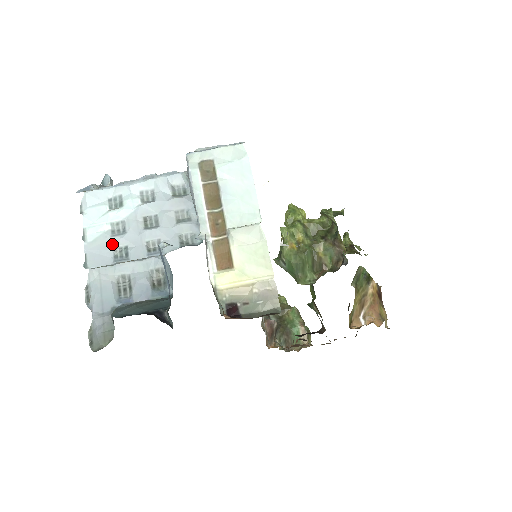
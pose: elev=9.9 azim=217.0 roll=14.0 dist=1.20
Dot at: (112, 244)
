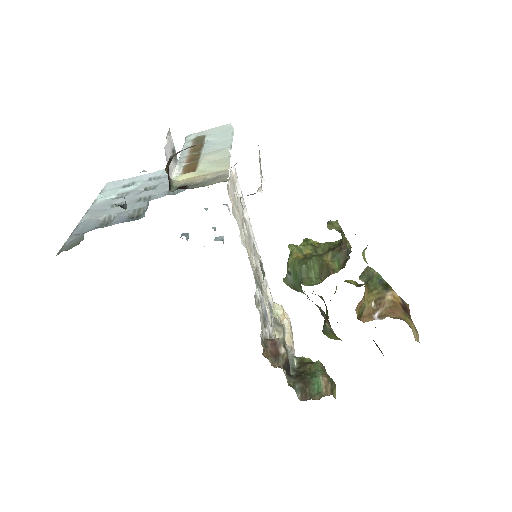
Dot at: (112, 203)
